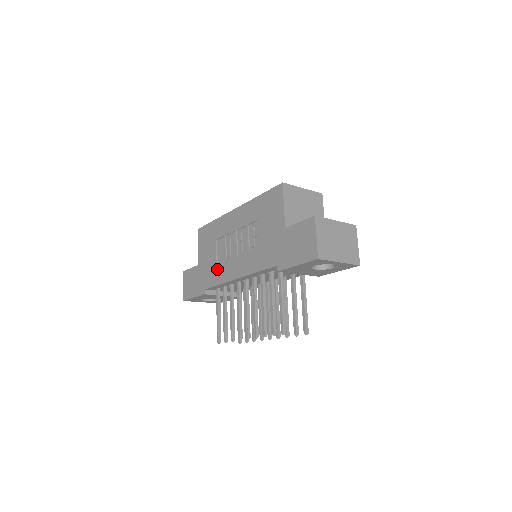
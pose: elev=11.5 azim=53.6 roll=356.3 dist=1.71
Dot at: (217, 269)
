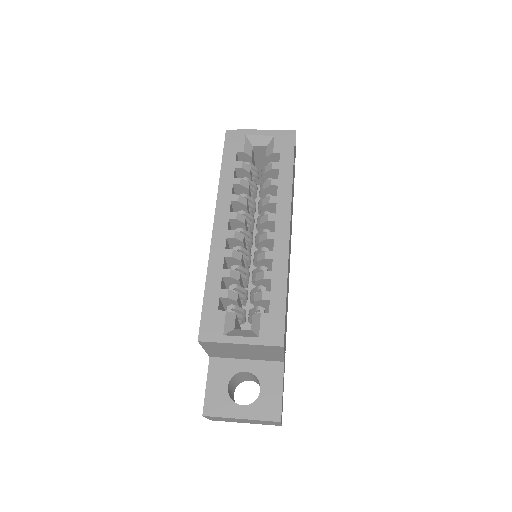
Dot at: occluded
